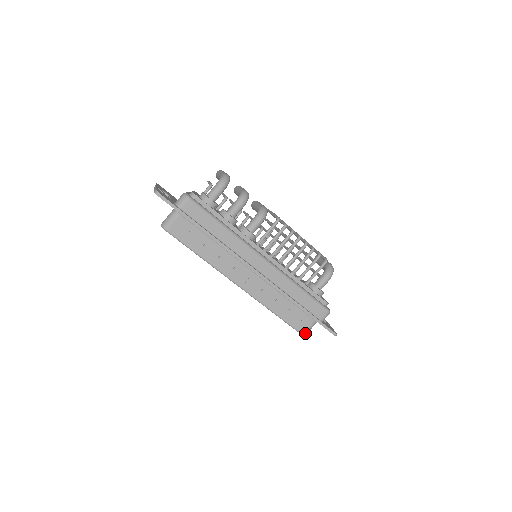
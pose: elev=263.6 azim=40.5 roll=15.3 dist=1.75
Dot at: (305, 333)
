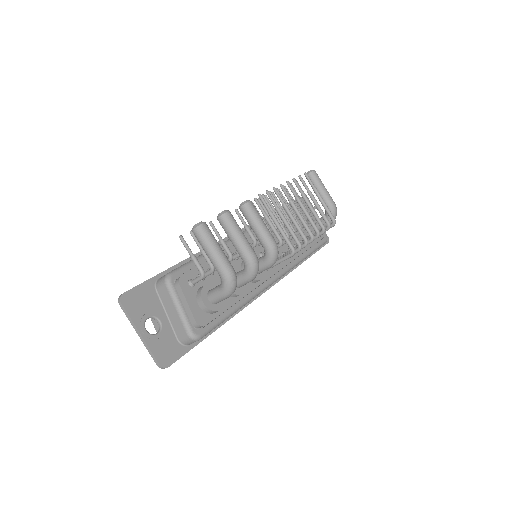
Dot at: occluded
